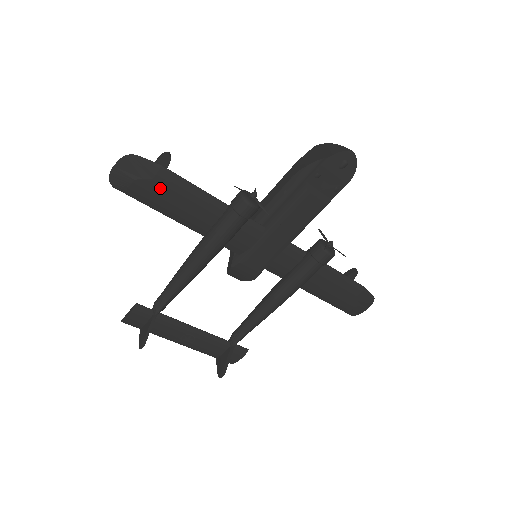
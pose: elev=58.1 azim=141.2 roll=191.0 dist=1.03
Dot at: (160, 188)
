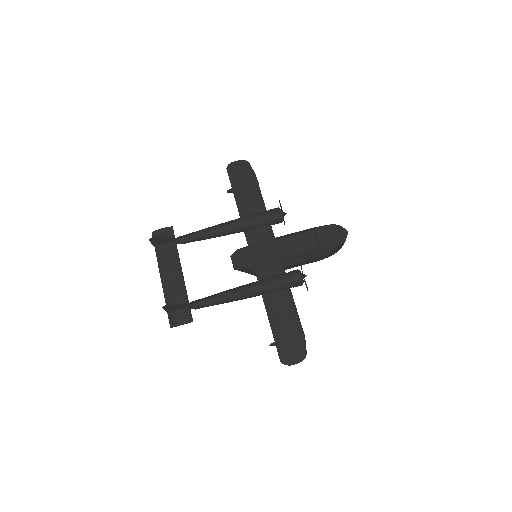
Dot at: (246, 180)
